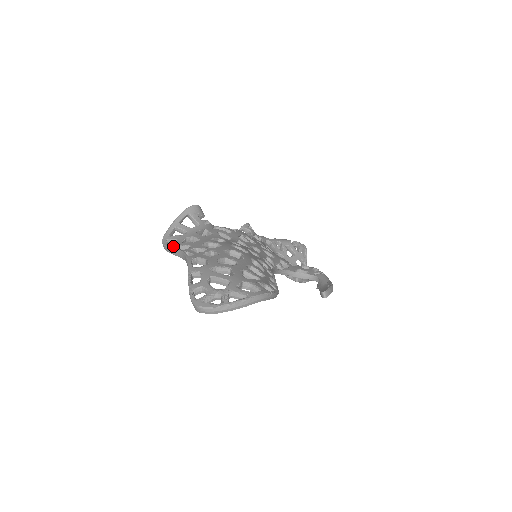
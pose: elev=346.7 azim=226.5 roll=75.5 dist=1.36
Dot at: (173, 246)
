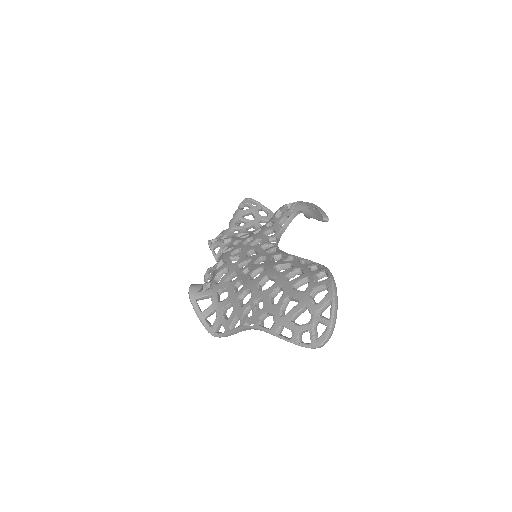
Dot at: (228, 331)
